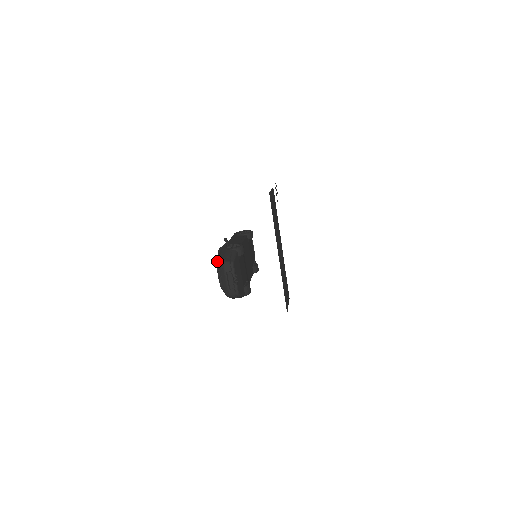
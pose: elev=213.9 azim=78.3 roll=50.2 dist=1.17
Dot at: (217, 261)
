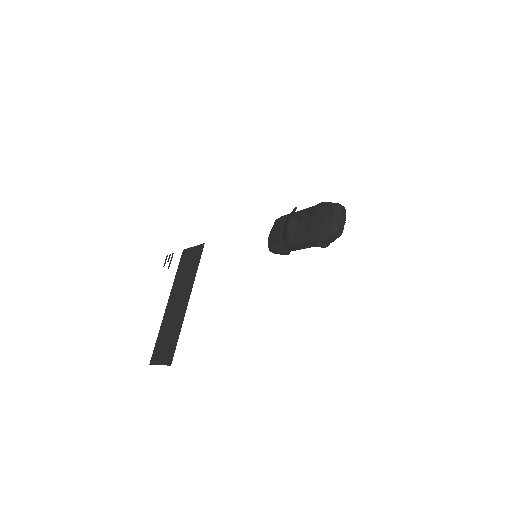
Dot at: (325, 205)
